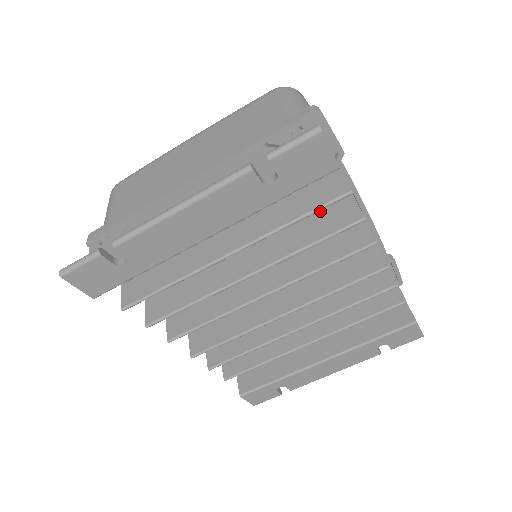
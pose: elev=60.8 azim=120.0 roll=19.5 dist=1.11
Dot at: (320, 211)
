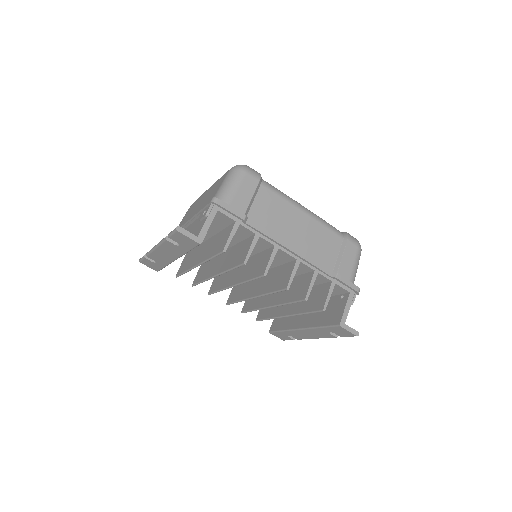
Dot at: (241, 249)
